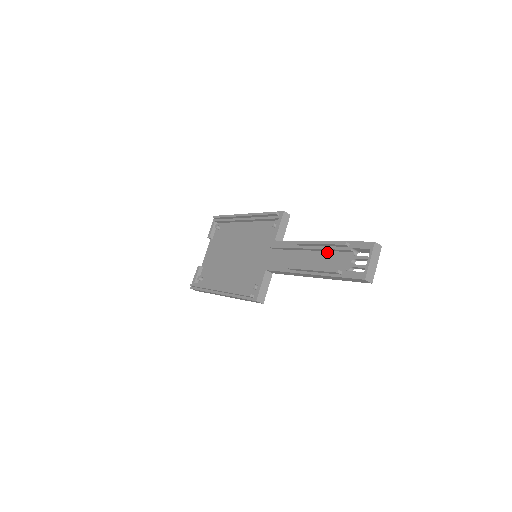
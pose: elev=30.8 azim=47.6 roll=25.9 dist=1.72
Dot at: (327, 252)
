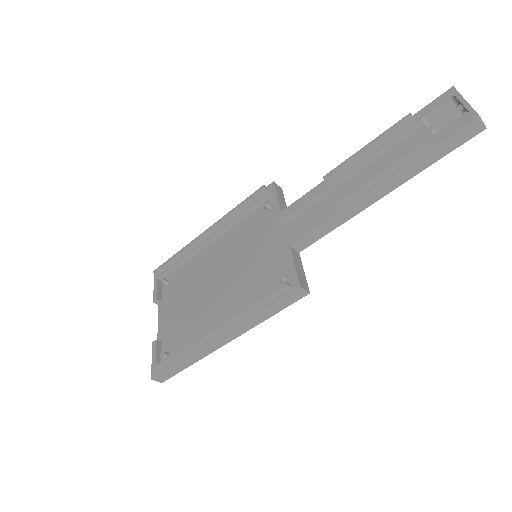
Dot at: (380, 158)
